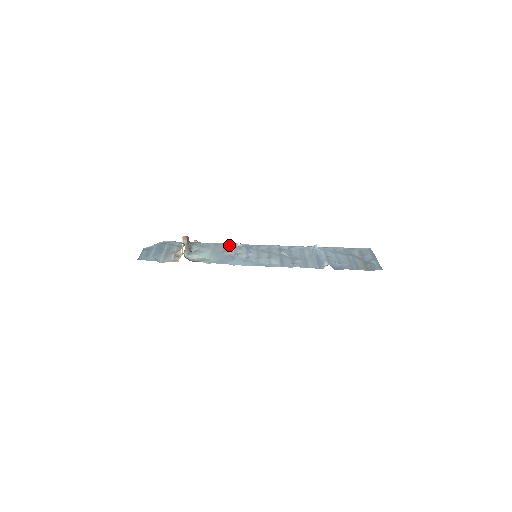
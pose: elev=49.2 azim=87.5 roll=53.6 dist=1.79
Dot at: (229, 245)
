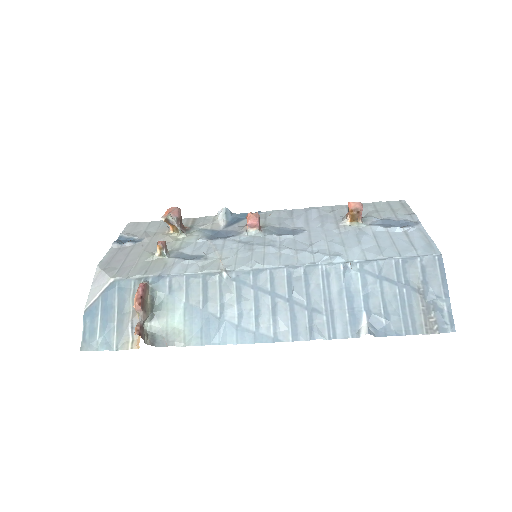
Dot at: (210, 280)
